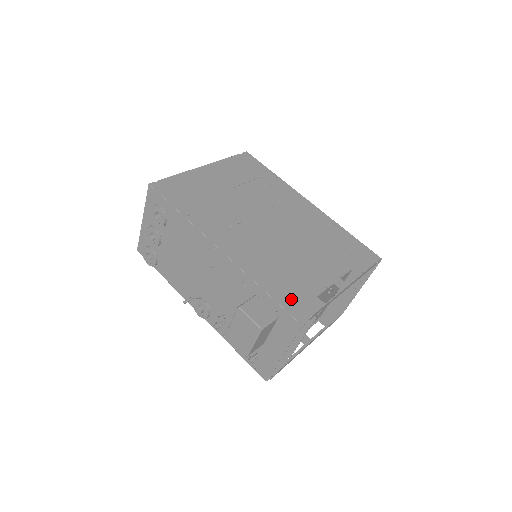
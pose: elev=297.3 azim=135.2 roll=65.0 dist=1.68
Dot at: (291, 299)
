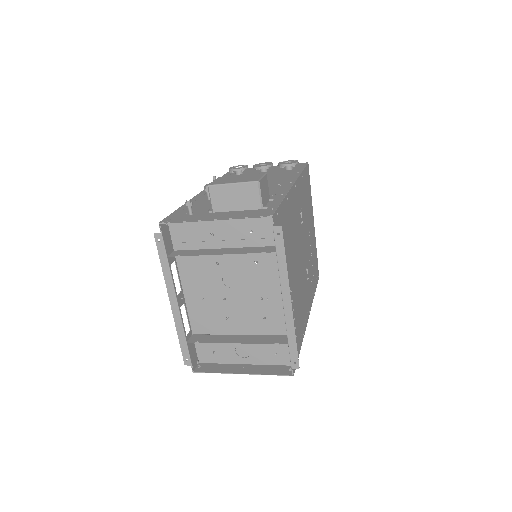
Dot at: (281, 223)
